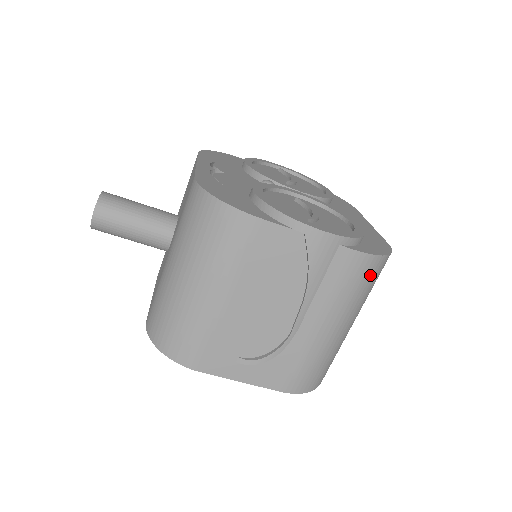
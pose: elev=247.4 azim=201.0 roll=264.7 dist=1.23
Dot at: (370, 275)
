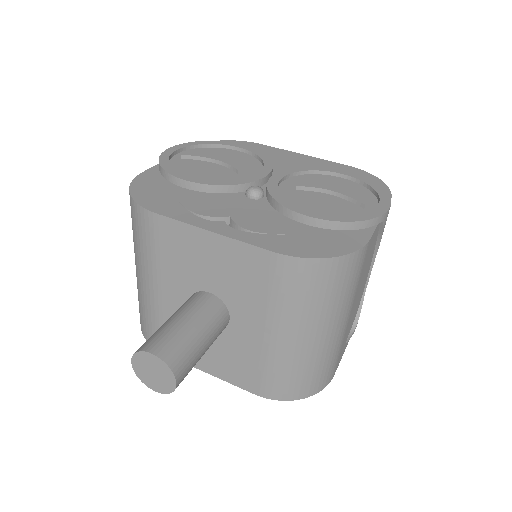
Dot at: occluded
